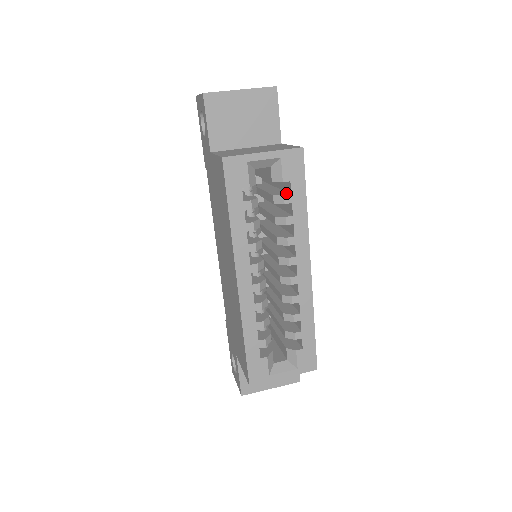
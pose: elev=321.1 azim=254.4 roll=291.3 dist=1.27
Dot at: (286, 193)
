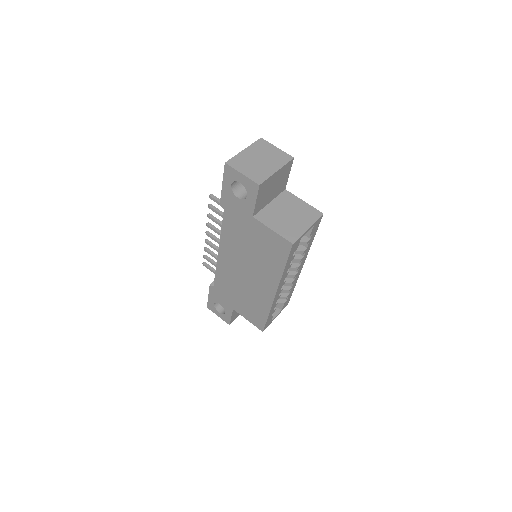
Dot at: (305, 237)
